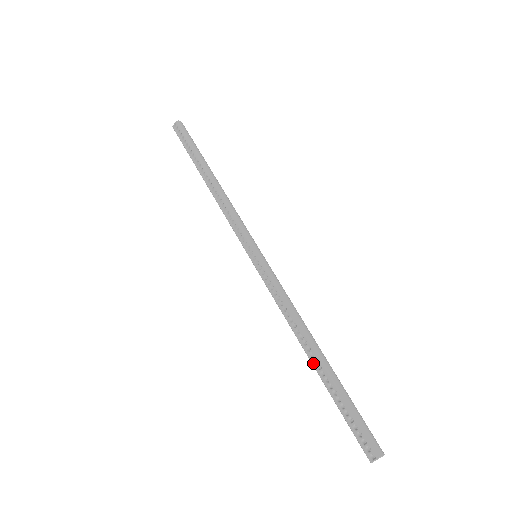
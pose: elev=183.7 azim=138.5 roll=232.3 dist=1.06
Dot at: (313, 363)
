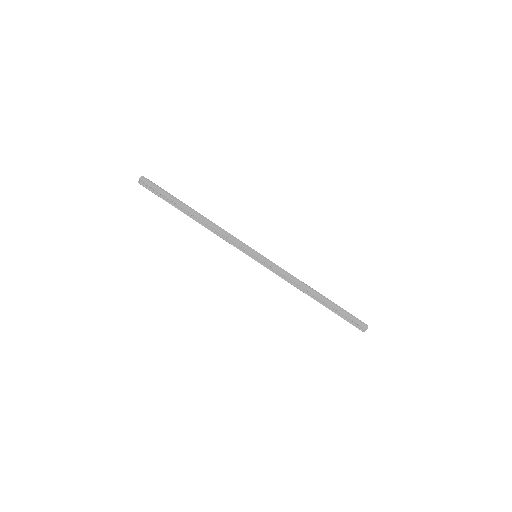
Dot at: (318, 301)
